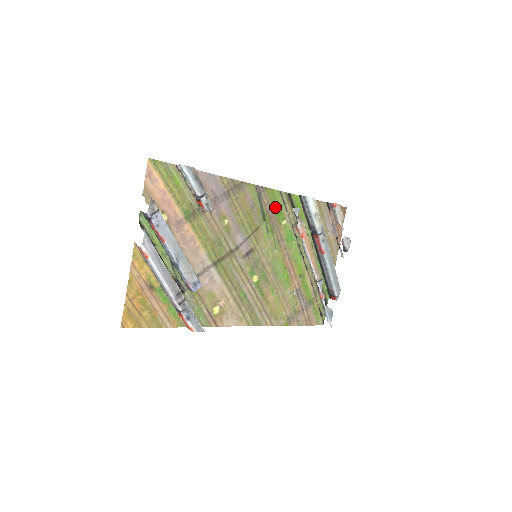
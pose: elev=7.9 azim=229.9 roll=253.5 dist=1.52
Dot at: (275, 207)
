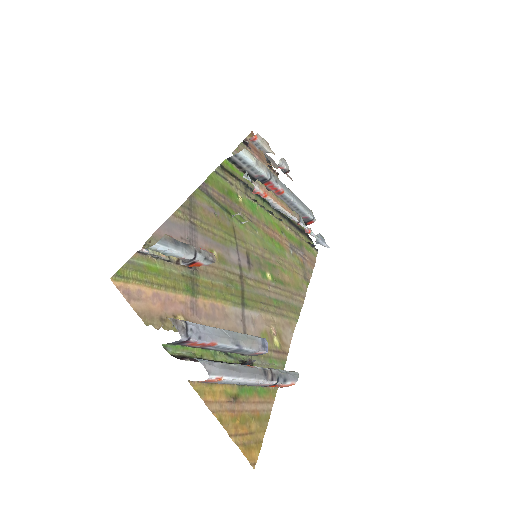
Dot at: (224, 192)
